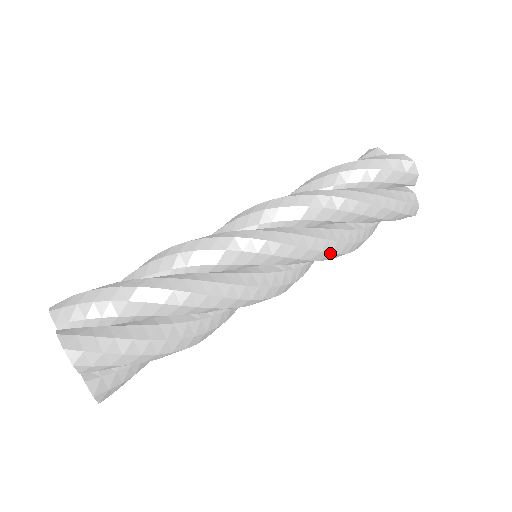
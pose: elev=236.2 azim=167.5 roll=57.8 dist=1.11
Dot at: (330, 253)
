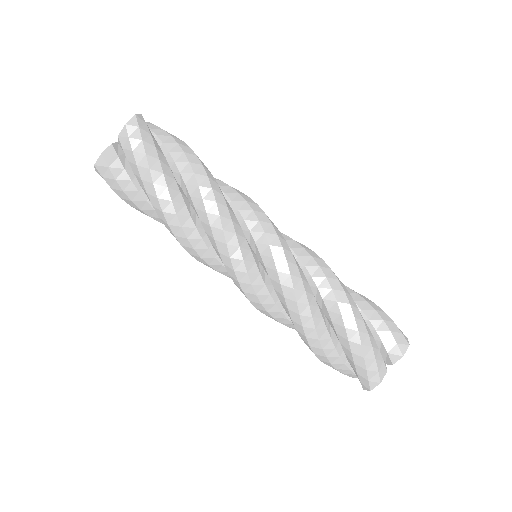
Dot at: (296, 300)
